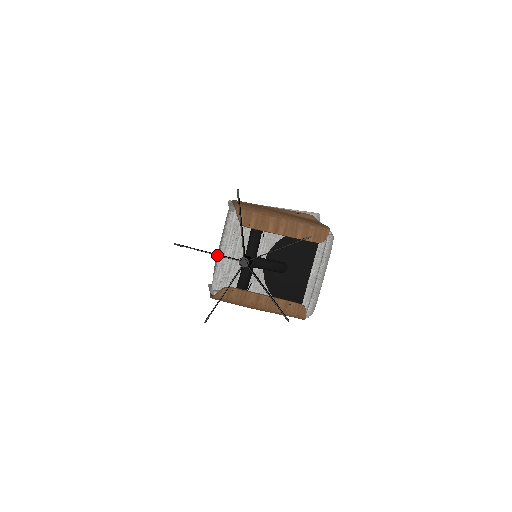
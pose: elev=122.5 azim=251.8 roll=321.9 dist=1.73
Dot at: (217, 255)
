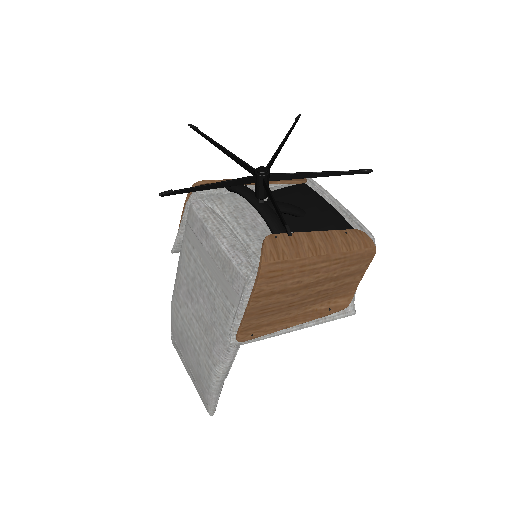
Dot at: (225, 181)
